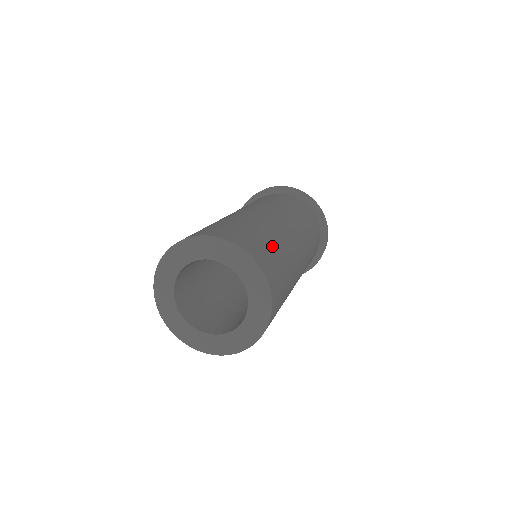
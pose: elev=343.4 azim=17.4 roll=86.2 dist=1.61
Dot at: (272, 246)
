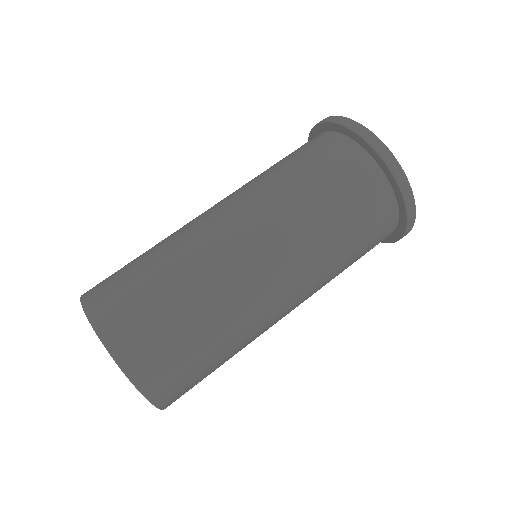
Dot at: (214, 367)
